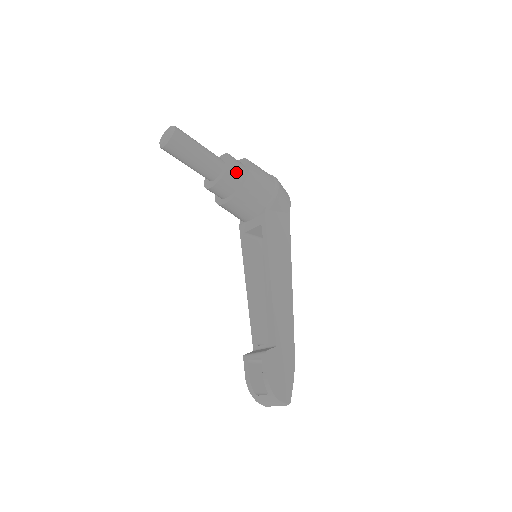
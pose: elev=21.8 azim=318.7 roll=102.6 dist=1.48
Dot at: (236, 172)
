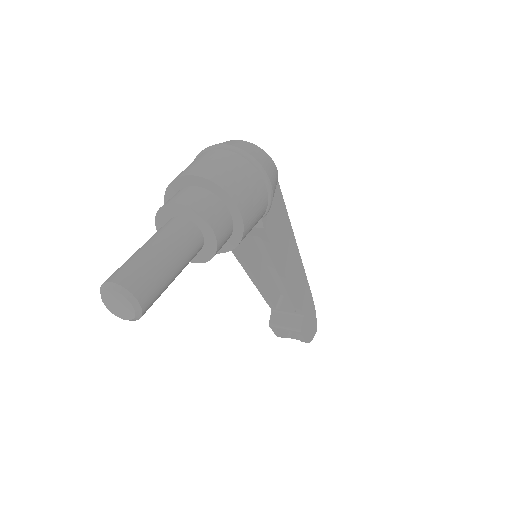
Dot at: (225, 235)
